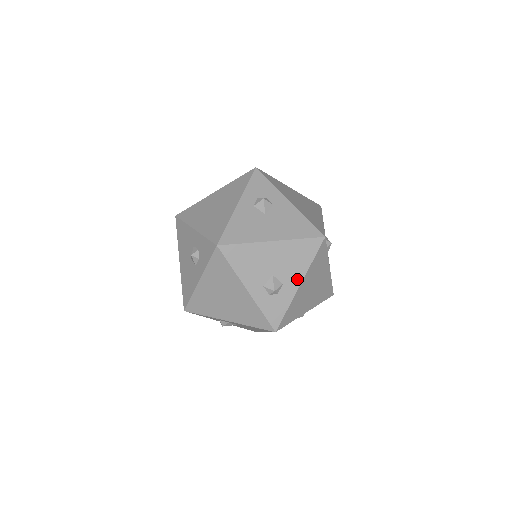
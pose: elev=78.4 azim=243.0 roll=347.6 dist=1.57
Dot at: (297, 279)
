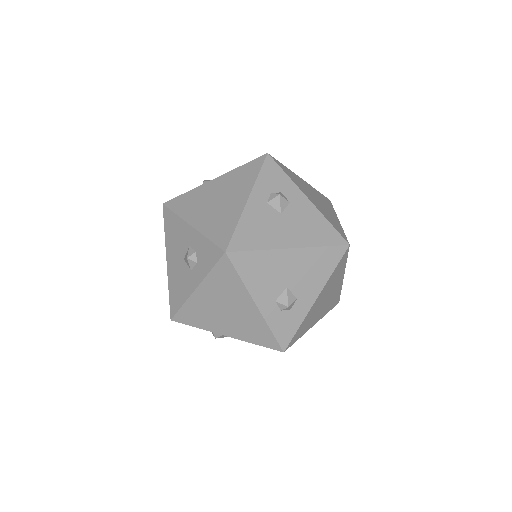
Dot at: (313, 293)
